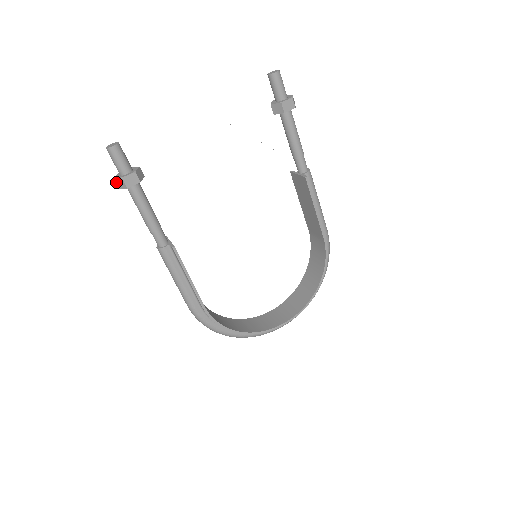
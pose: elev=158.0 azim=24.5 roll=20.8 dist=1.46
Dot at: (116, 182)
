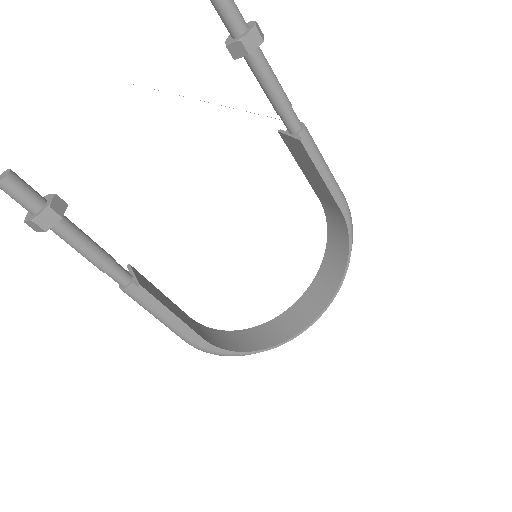
Dot at: (29, 225)
